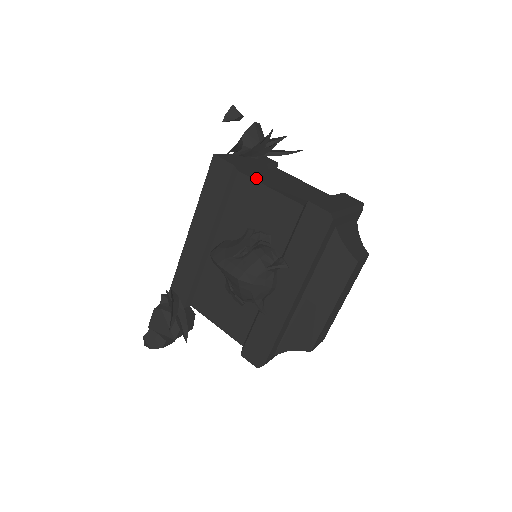
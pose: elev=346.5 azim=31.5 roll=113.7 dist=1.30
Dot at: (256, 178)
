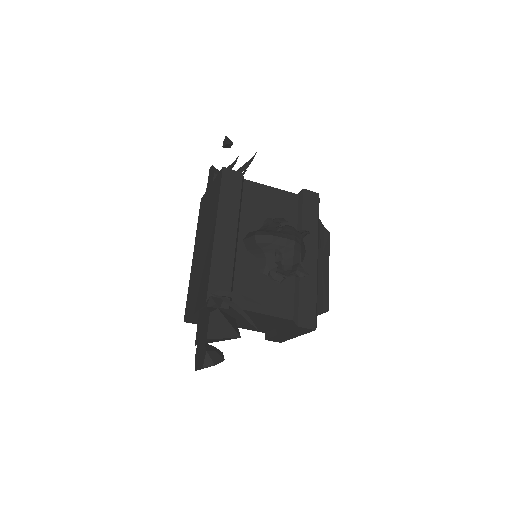
Dot at: occluded
